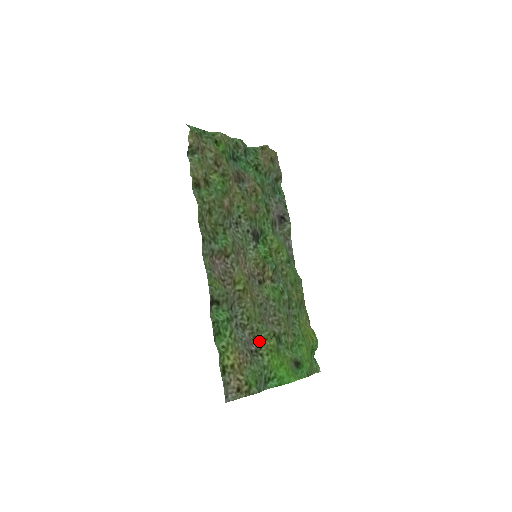
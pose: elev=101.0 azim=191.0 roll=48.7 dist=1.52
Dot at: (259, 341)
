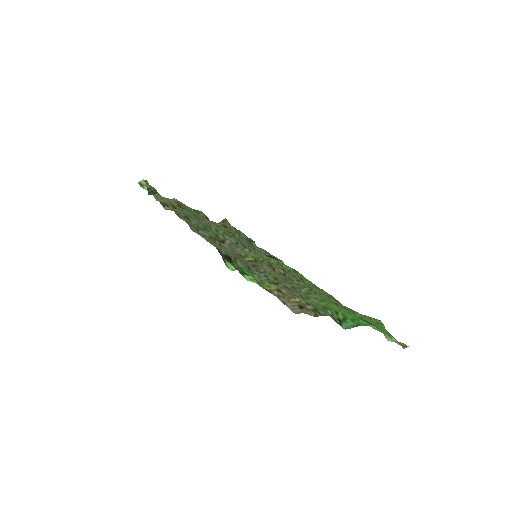
Dot at: (302, 295)
